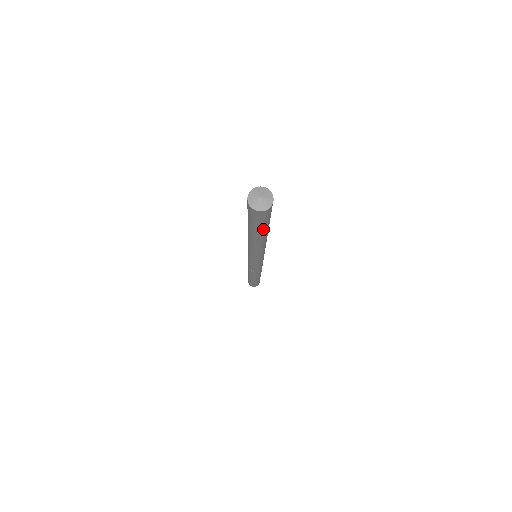
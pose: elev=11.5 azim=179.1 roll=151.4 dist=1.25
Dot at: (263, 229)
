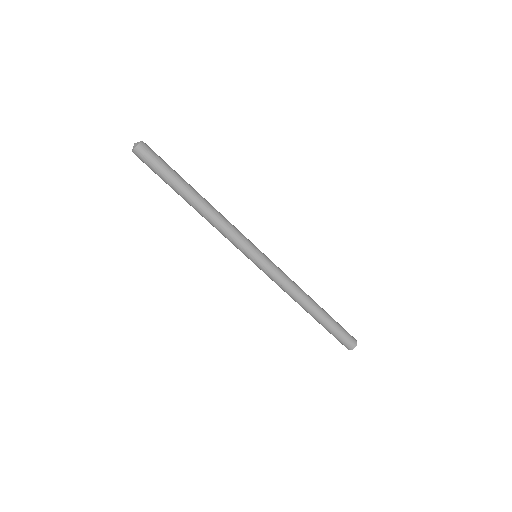
Dot at: (171, 176)
